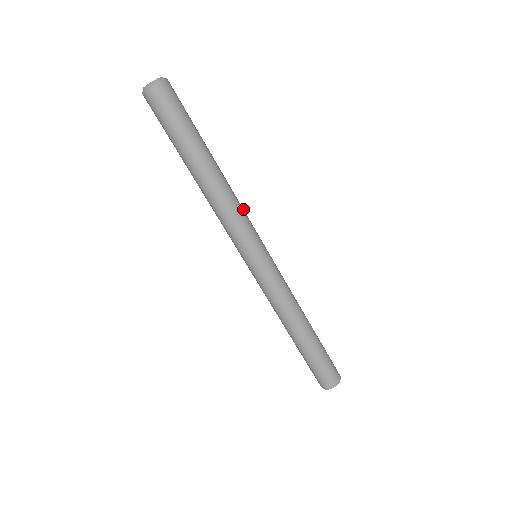
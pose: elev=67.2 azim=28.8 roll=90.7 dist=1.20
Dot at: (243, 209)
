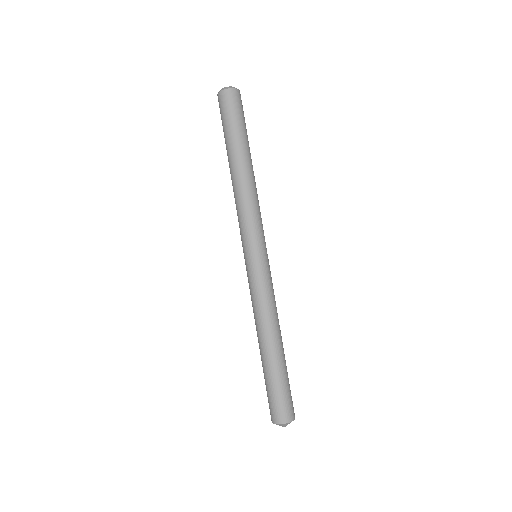
Dot at: occluded
